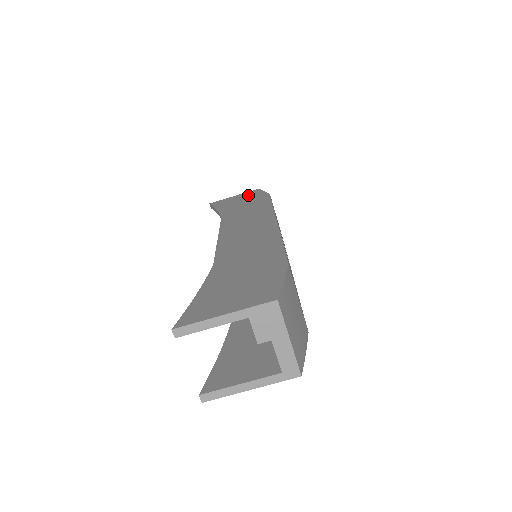
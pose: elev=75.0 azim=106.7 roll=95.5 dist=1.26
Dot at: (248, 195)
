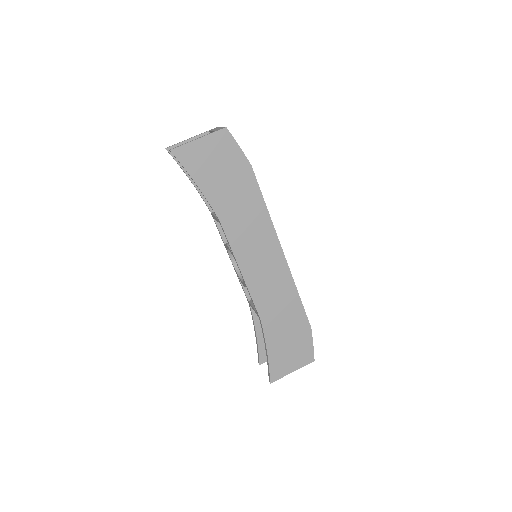
Dot at: occluded
